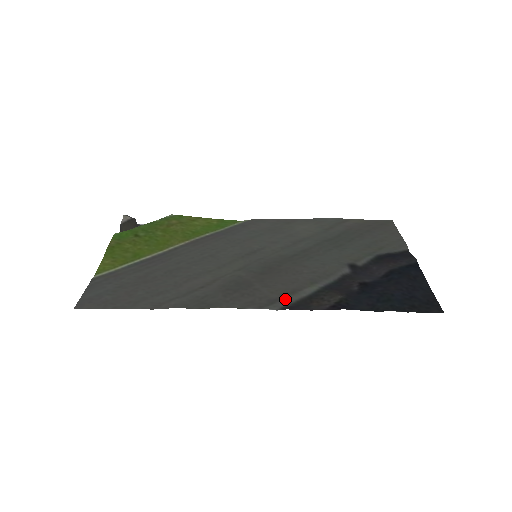
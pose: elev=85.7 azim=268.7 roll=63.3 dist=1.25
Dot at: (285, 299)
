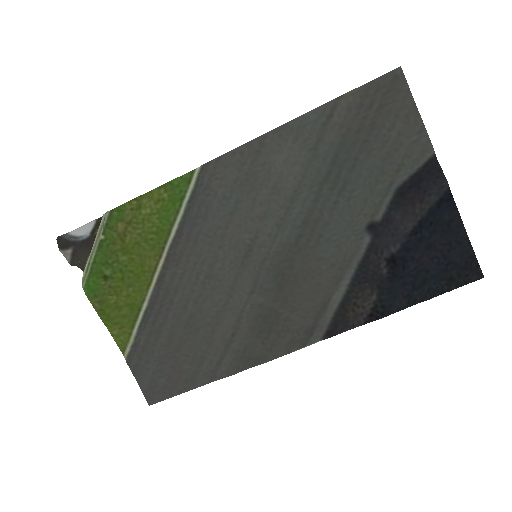
Dot at: (321, 323)
